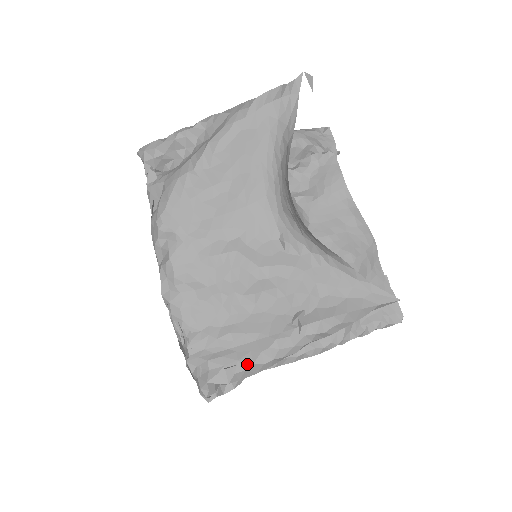
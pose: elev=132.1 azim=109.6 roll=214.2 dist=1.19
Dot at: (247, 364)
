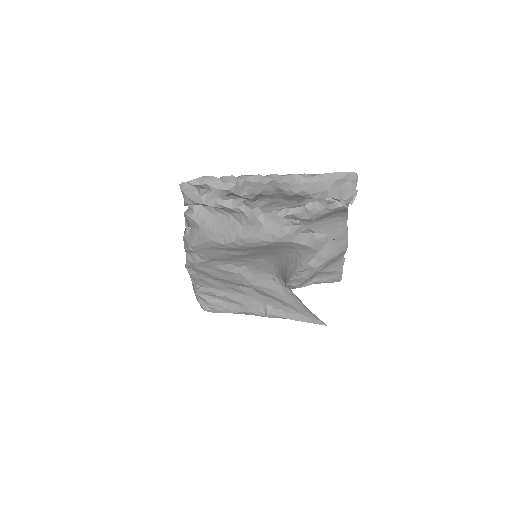
Dot at: (230, 312)
